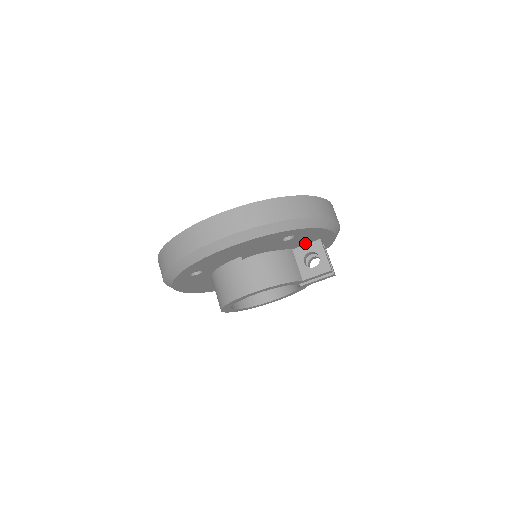
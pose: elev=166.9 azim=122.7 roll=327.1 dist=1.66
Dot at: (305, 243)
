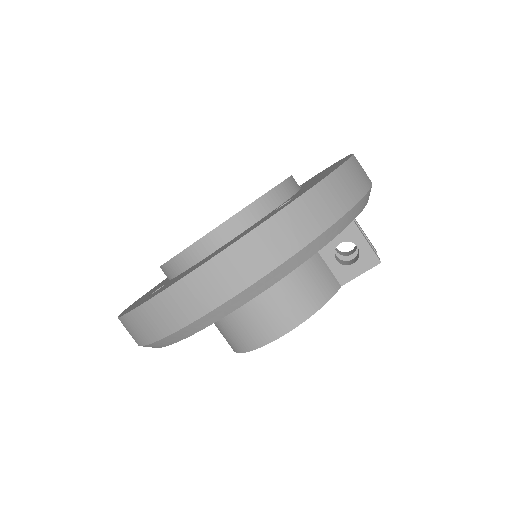
Dot at: occluded
